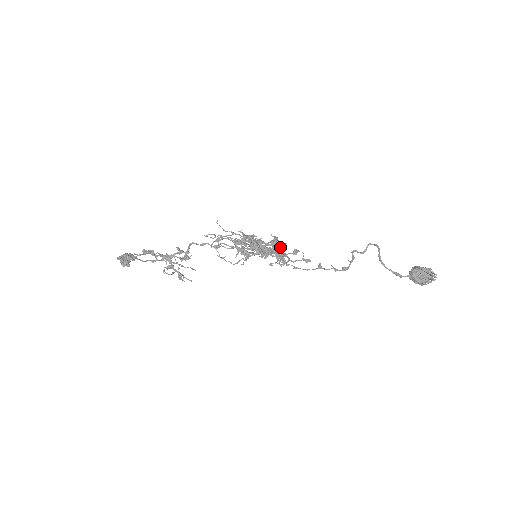
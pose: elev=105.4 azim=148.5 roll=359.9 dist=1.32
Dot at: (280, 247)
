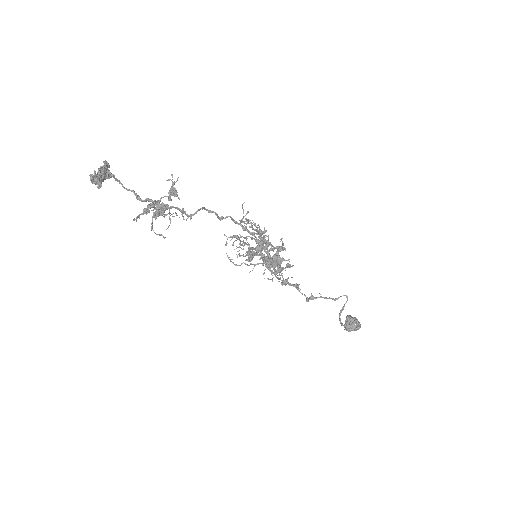
Dot at: occluded
